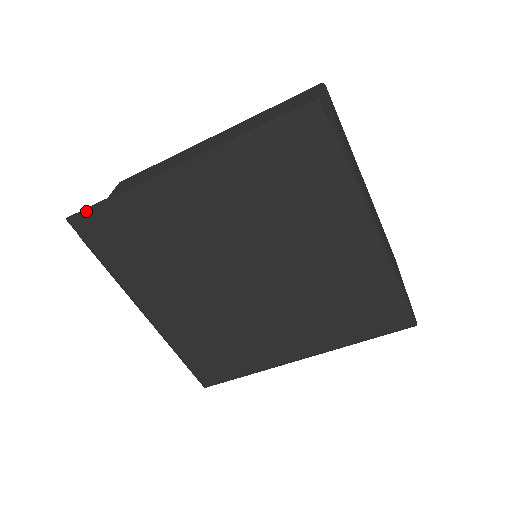
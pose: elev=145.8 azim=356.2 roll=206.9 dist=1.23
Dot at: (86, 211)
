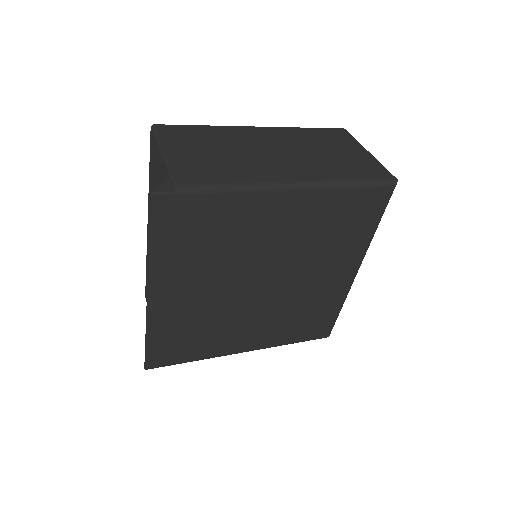
Dot at: (146, 358)
